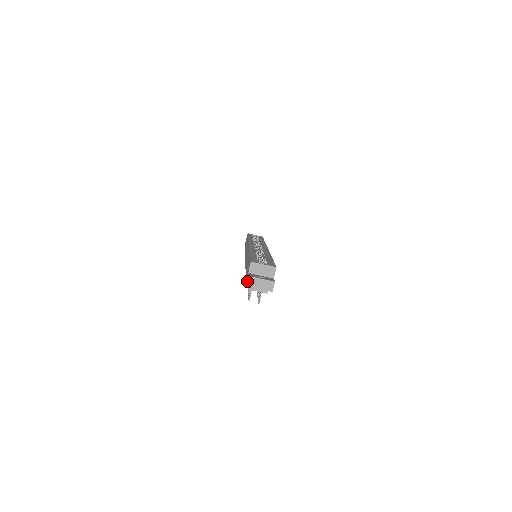
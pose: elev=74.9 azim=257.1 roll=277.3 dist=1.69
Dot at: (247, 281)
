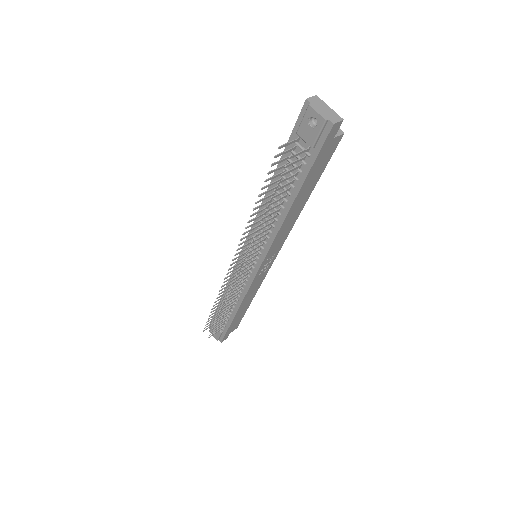
Dot at: (311, 97)
